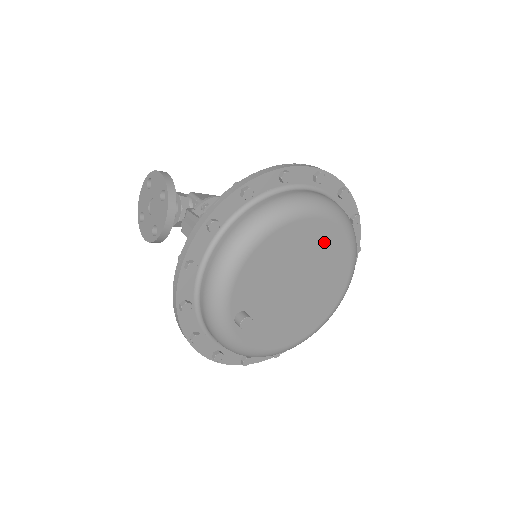
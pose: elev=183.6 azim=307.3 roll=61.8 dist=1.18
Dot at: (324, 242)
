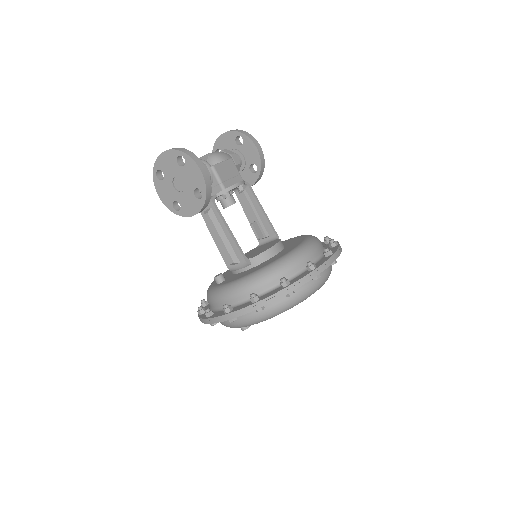
Dot at: occluded
